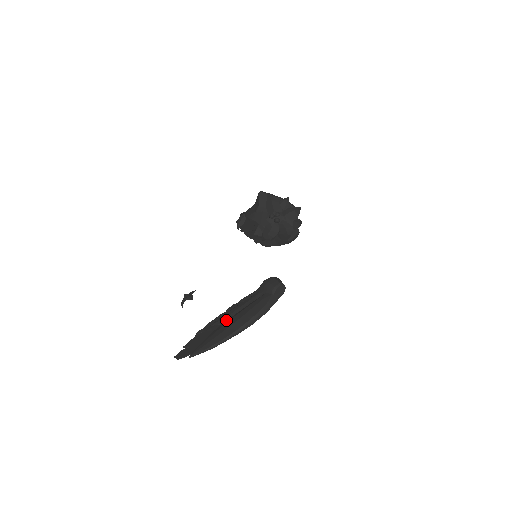
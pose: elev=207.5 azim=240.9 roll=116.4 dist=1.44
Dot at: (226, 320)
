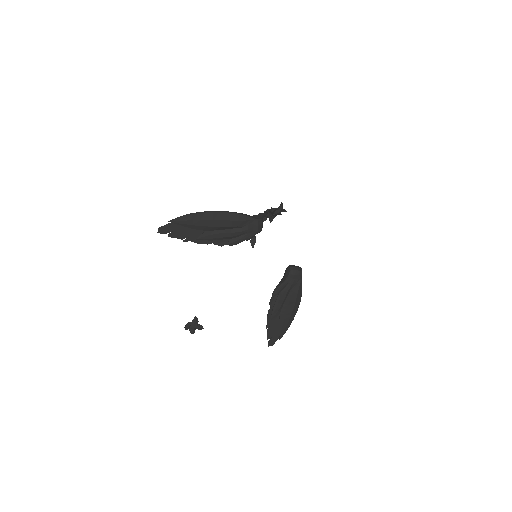
Dot at: (209, 230)
